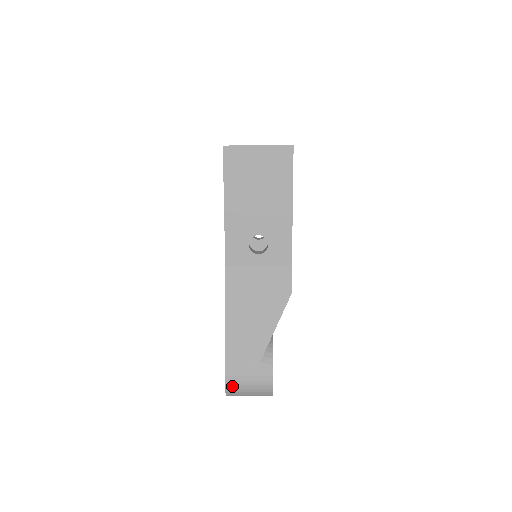
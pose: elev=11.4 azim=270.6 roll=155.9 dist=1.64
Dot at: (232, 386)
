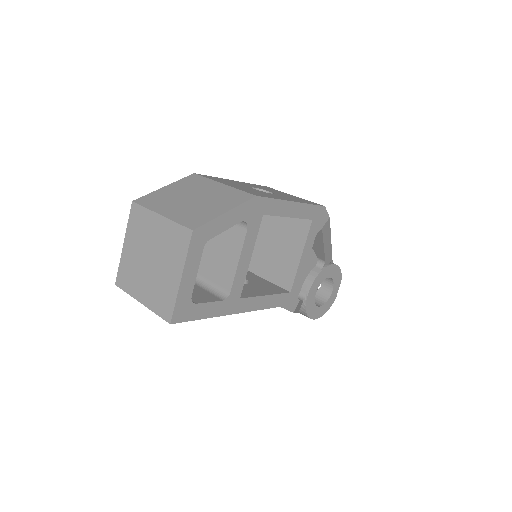
Dot at: occluded
